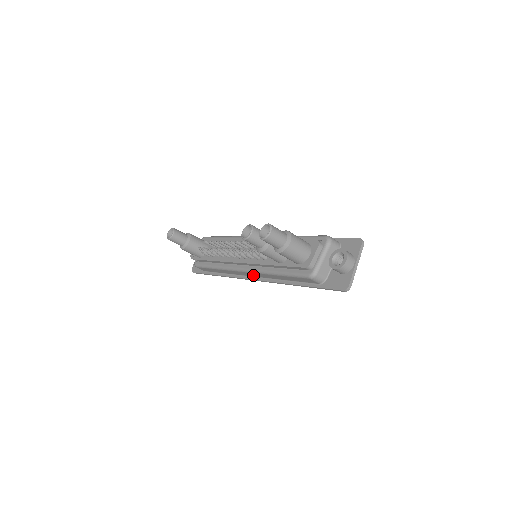
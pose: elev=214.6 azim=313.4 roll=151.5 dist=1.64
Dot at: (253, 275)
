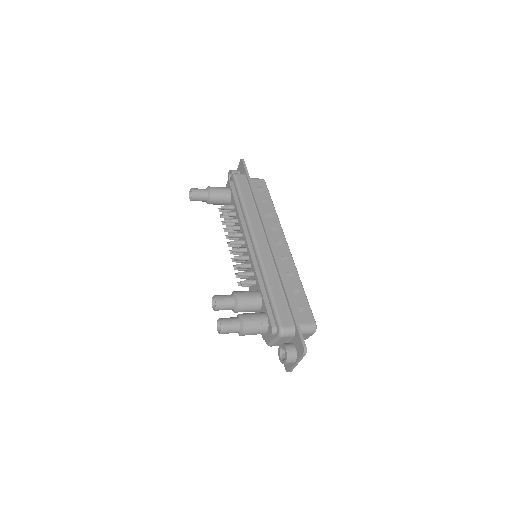
Dot at: occluded
